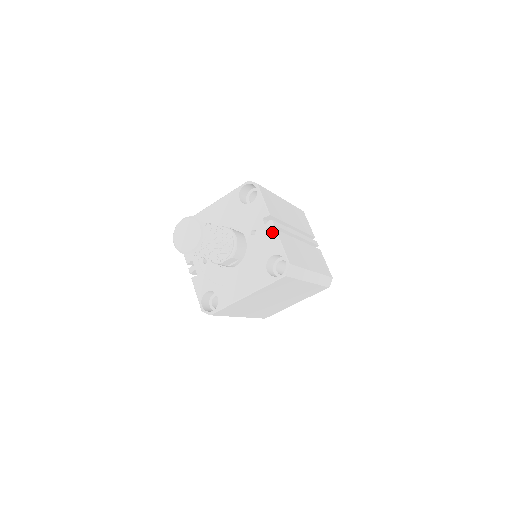
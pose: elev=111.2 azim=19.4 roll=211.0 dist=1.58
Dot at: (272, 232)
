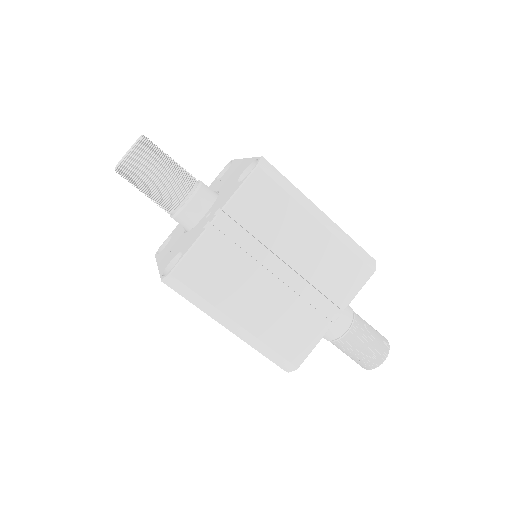
Dot at: (203, 228)
